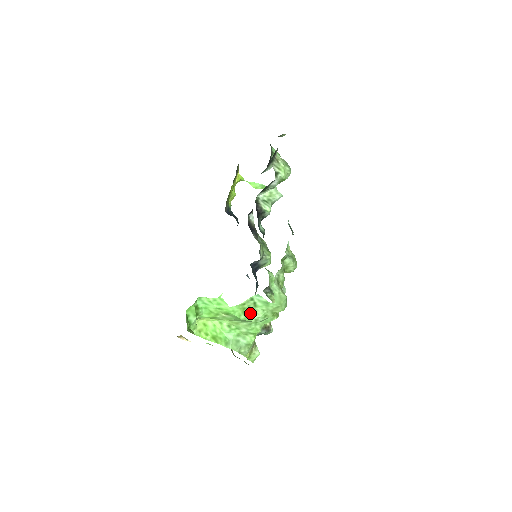
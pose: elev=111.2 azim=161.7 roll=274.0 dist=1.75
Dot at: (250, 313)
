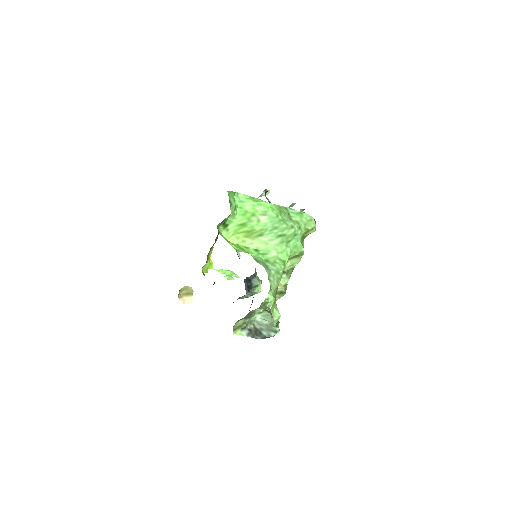
Dot at: (286, 218)
